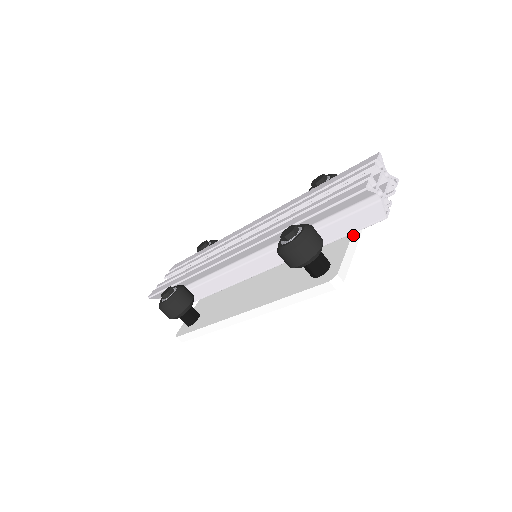
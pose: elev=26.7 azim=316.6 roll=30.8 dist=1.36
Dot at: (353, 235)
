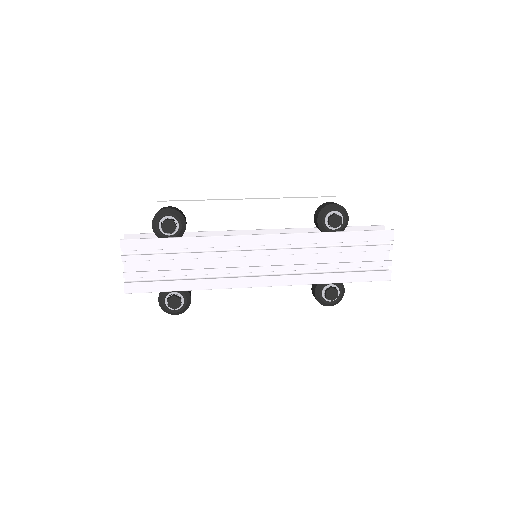
Dot at: occluded
